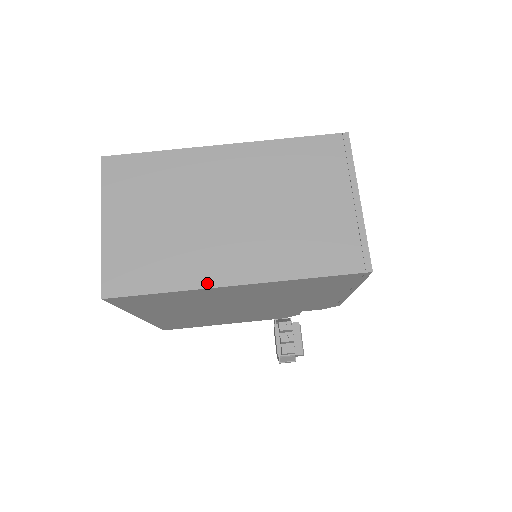
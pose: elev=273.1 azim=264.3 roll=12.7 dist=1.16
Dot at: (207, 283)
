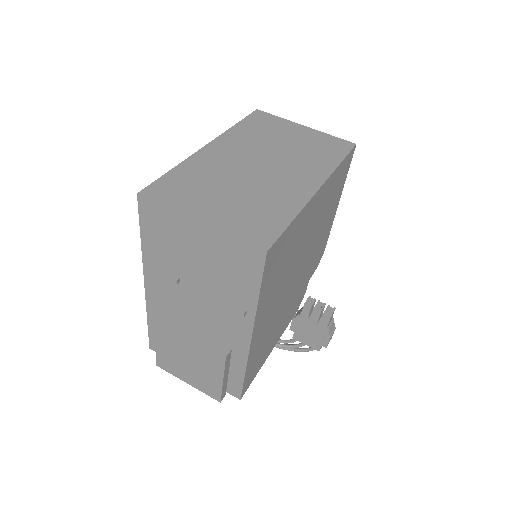
Dot at: (305, 199)
